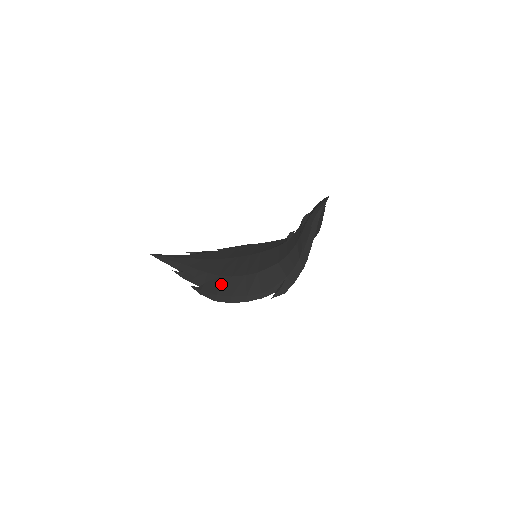
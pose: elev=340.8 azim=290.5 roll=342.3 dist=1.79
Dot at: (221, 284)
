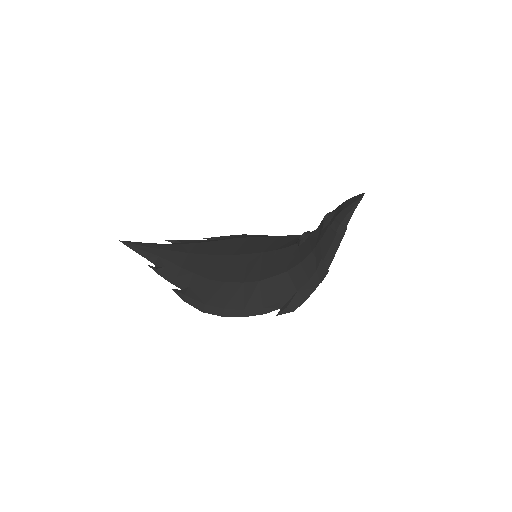
Dot at: (211, 290)
